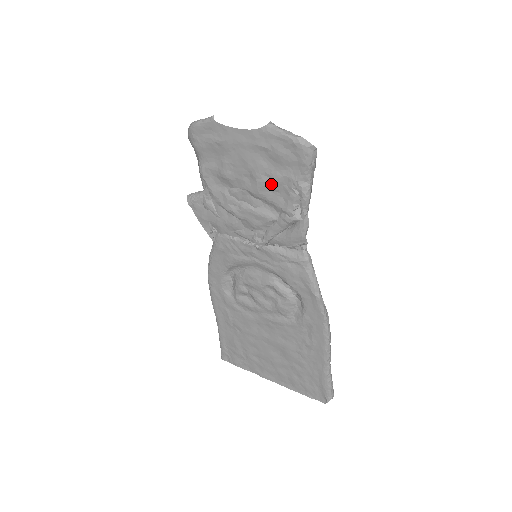
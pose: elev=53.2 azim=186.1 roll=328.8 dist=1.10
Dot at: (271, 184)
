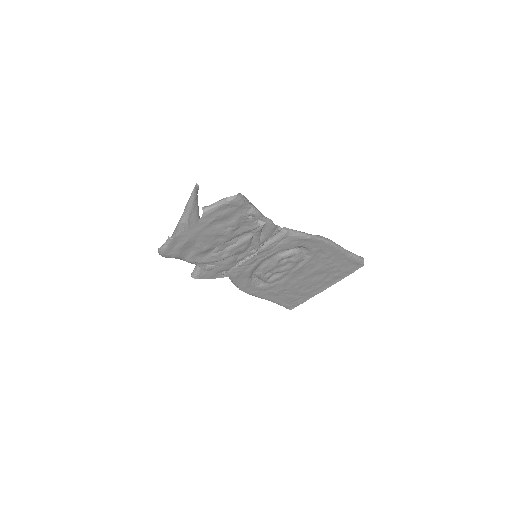
Dot at: (234, 228)
